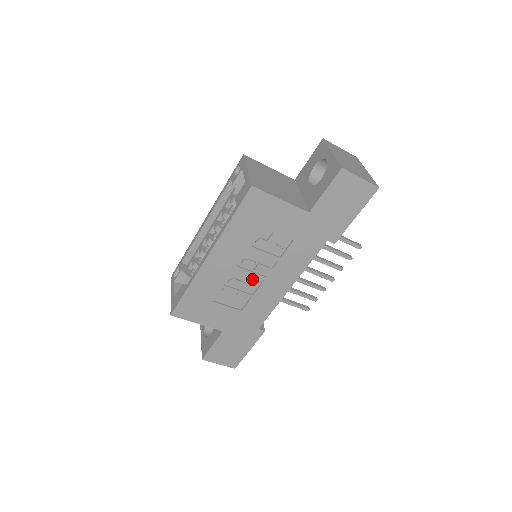
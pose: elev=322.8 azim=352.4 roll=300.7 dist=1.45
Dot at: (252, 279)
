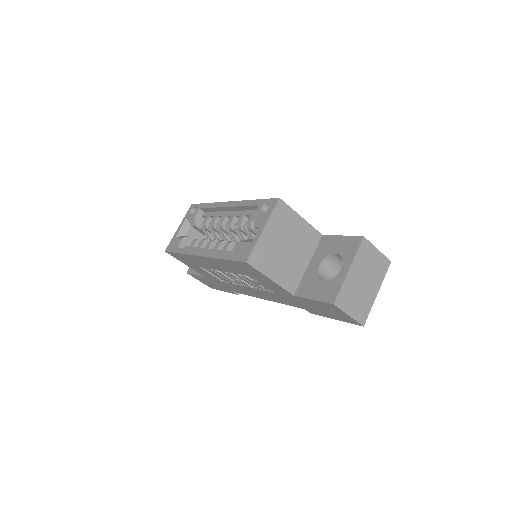
Dot at: occluded
